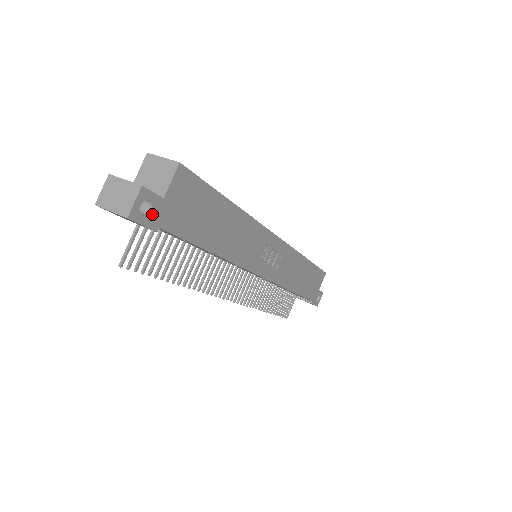
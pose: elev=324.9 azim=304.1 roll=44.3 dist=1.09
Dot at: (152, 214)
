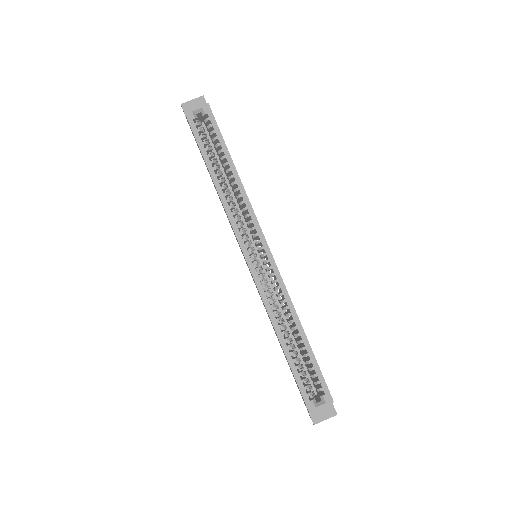
Dot at: occluded
